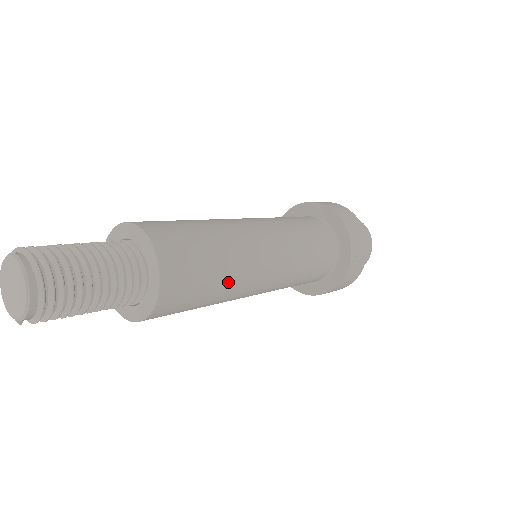
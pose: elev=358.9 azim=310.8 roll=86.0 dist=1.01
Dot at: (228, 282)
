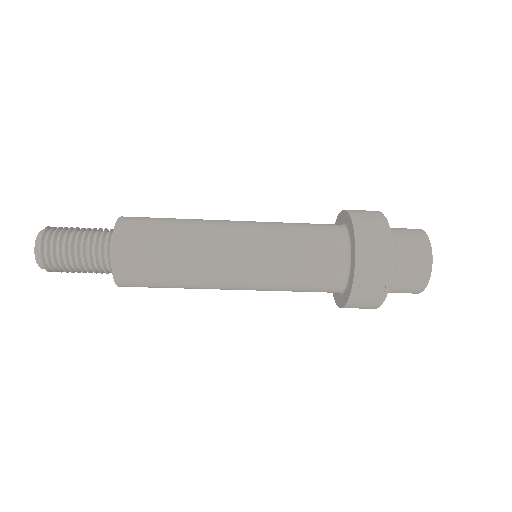
Dot at: (183, 283)
